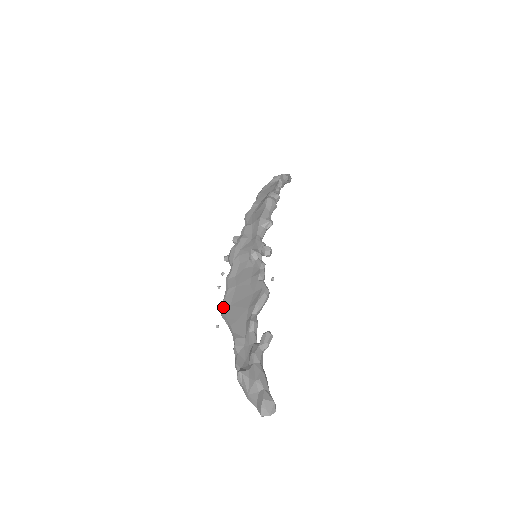
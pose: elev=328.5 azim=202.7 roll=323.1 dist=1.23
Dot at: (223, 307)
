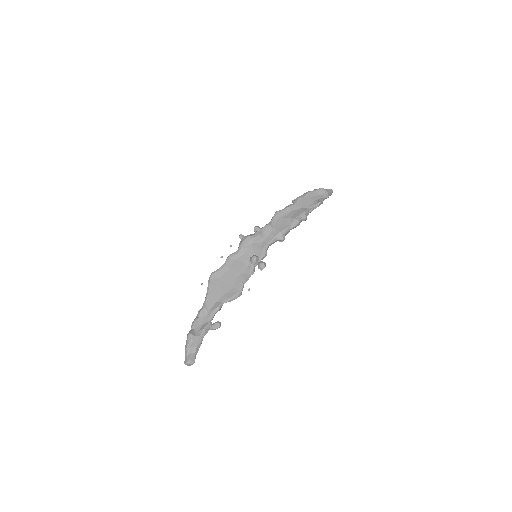
Dot at: (213, 276)
